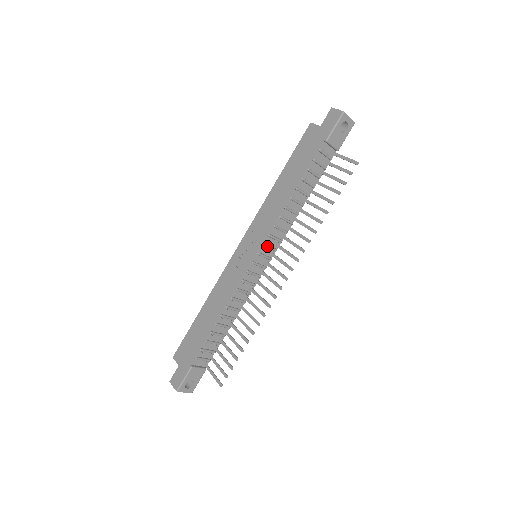
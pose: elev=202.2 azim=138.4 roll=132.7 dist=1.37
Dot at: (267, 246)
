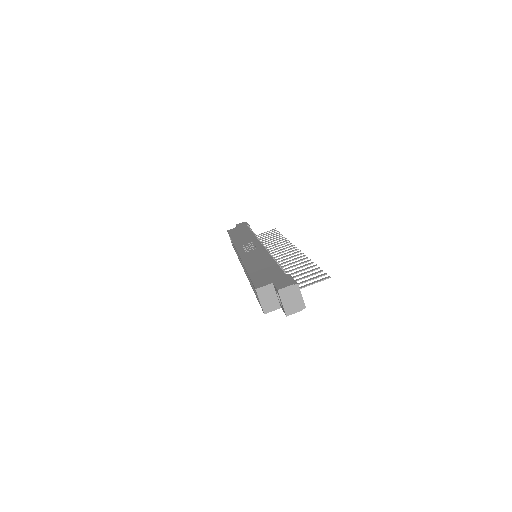
Dot at: occluded
